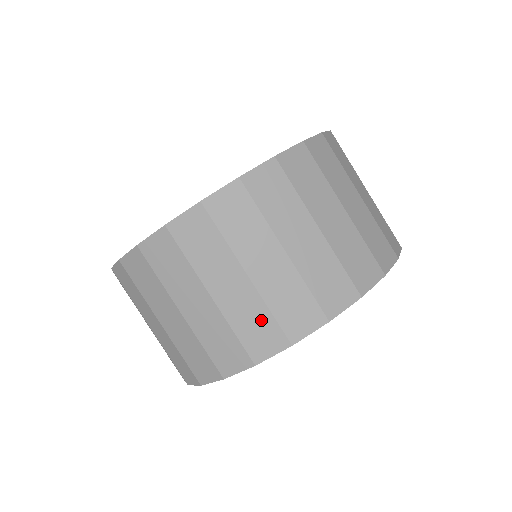
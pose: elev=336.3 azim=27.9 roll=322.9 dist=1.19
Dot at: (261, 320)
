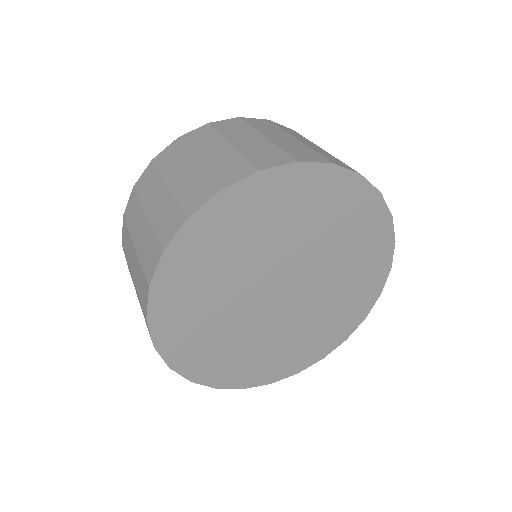
Dot at: (151, 244)
